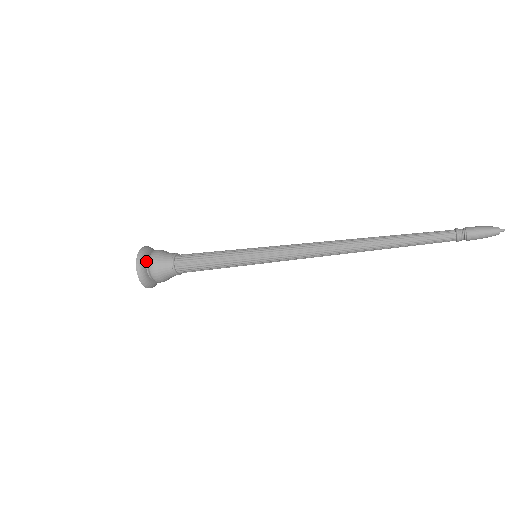
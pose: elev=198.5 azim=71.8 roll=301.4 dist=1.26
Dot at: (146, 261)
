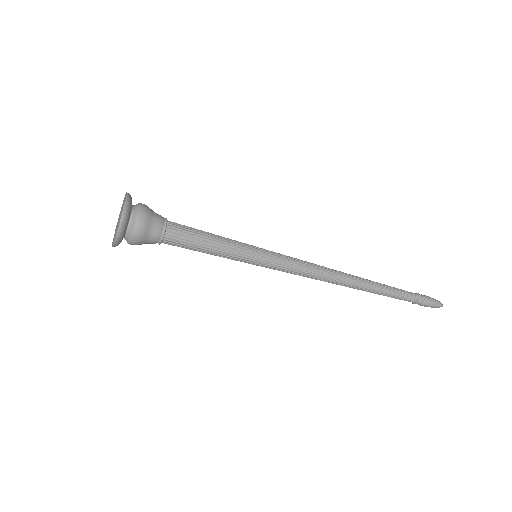
Dot at: occluded
